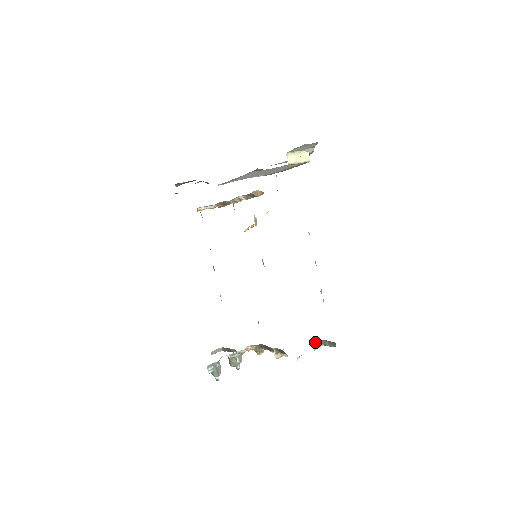
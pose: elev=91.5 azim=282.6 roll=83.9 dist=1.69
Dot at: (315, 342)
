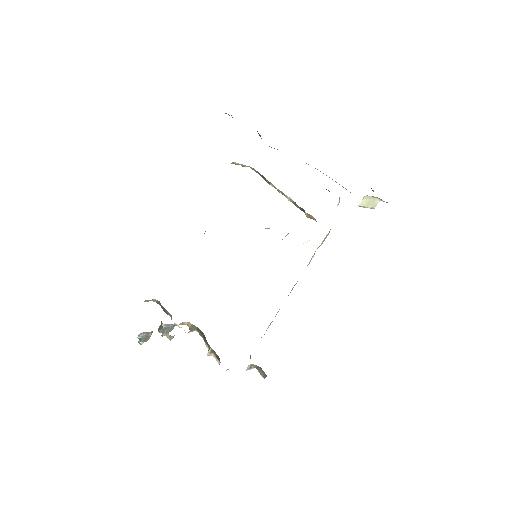
Dot at: (251, 364)
